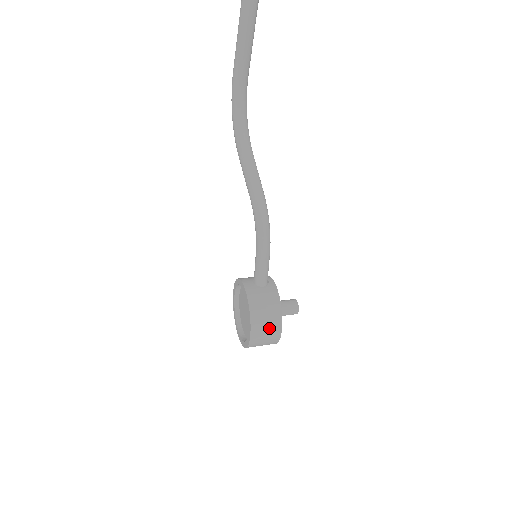
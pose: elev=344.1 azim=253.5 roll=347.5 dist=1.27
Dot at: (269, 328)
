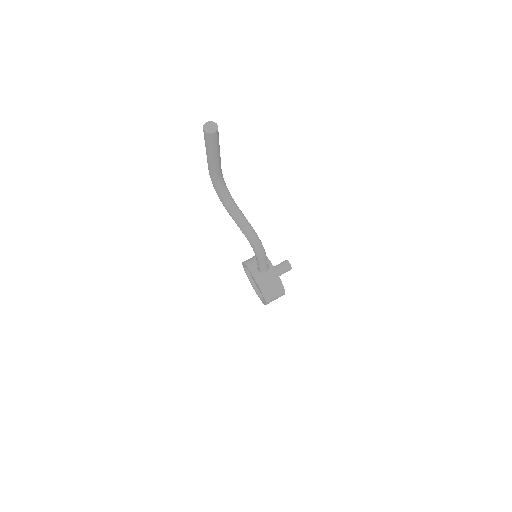
Dot at: (277, 296)
